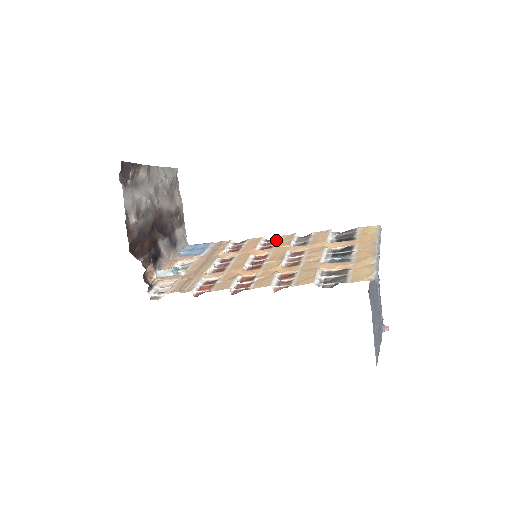
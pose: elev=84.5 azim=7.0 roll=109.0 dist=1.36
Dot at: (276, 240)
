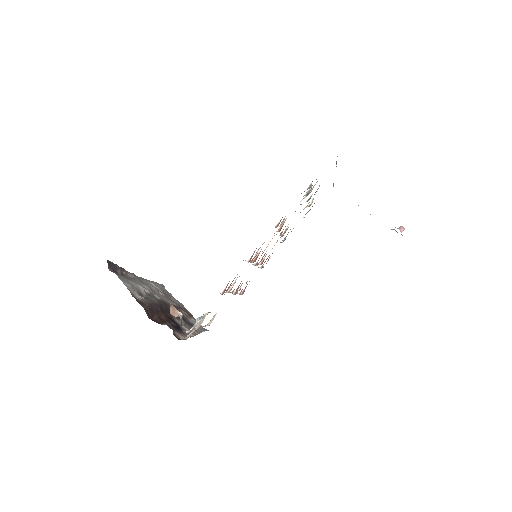
Dot at: occluded
